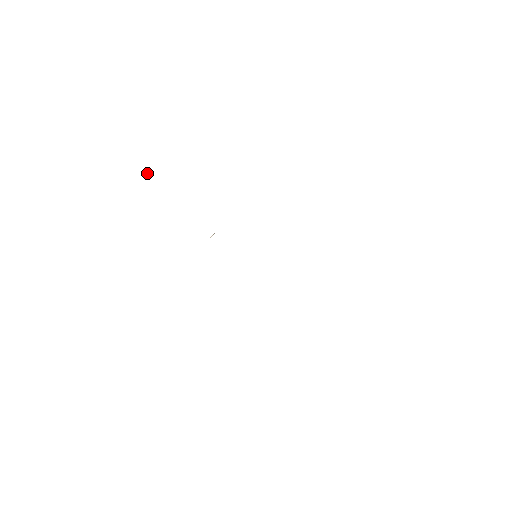
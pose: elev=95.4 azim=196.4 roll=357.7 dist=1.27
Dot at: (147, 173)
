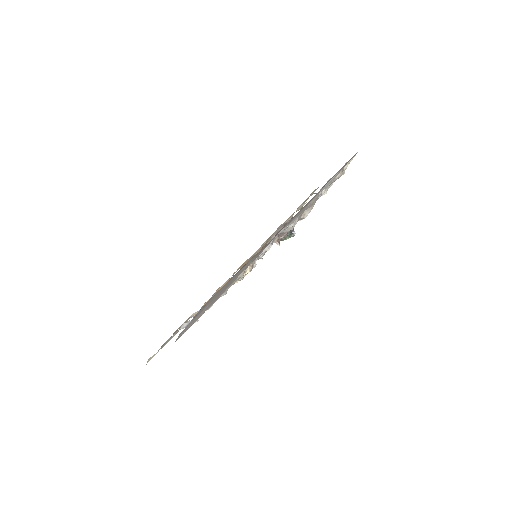
Dot at: (278, 243)
